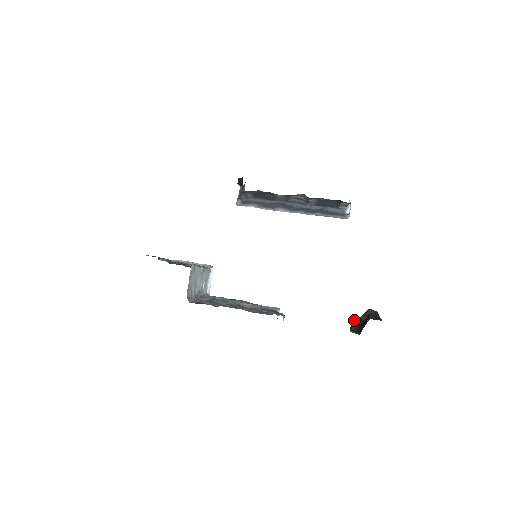
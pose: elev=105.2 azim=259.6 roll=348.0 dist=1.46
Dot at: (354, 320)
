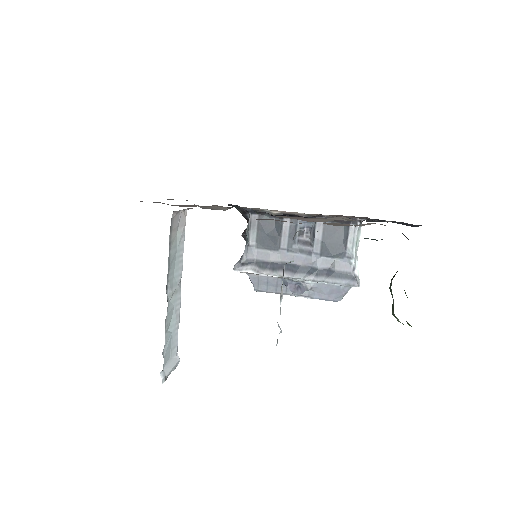
Dot at: occluded
